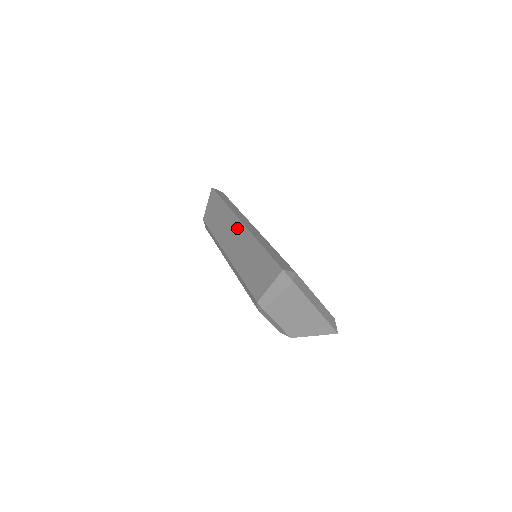
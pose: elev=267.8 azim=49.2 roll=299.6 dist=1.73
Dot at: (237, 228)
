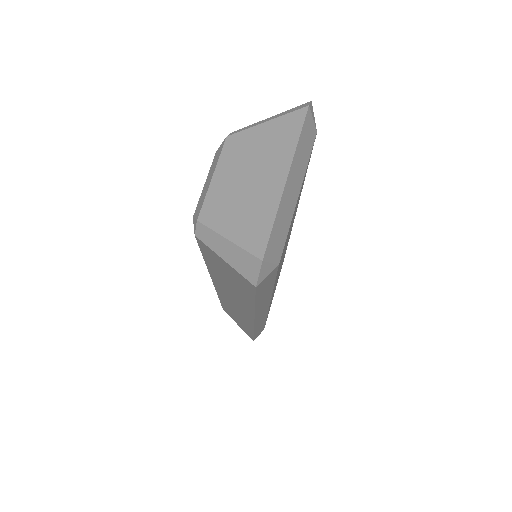
Dot at: occluded
